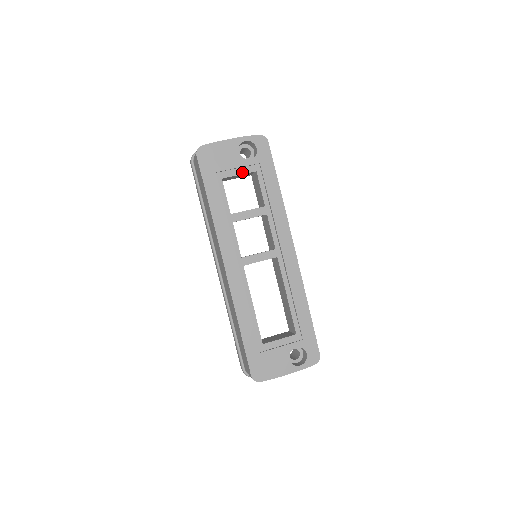
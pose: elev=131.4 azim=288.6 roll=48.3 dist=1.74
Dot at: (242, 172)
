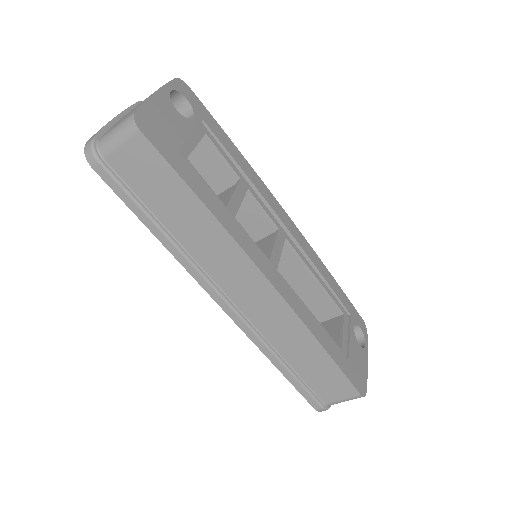
Dot at: (196, 140)
